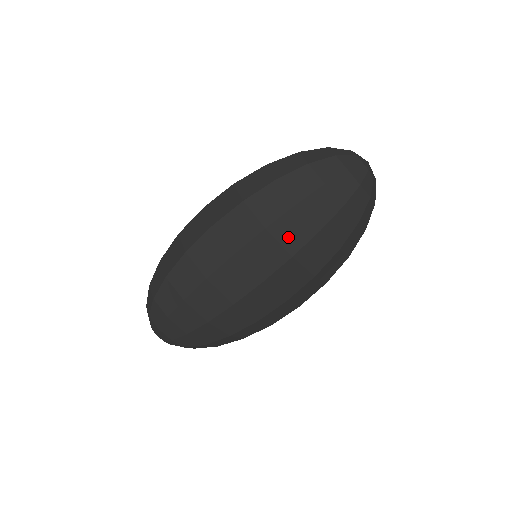
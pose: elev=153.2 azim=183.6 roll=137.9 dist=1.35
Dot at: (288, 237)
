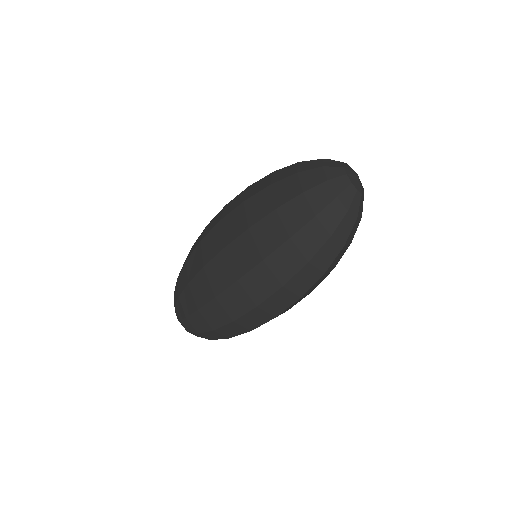
Dot at: (253, 211)
